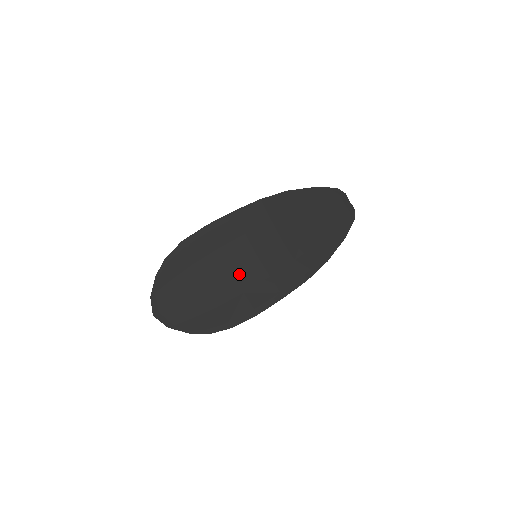
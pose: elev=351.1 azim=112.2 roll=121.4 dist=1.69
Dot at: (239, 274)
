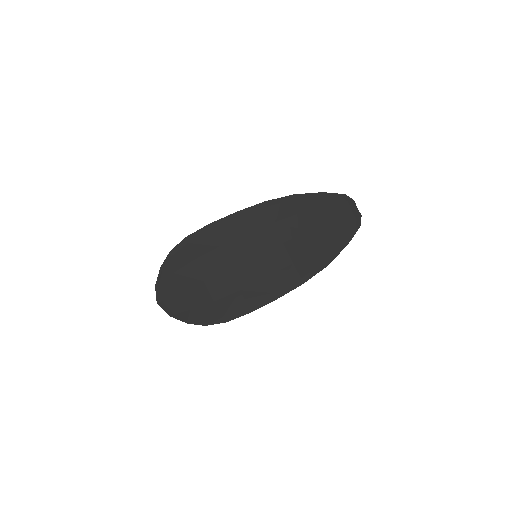
Dot at: (238, 272)
